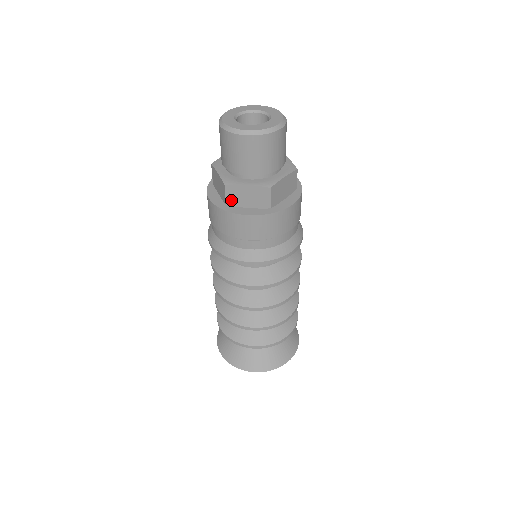
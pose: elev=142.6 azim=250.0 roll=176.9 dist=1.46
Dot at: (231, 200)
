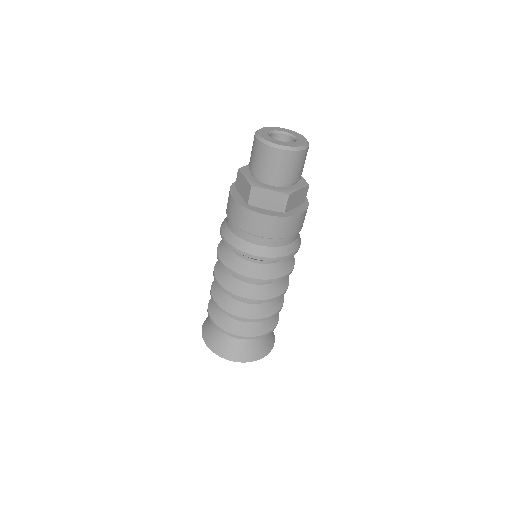
Dot at: (253, 200)
